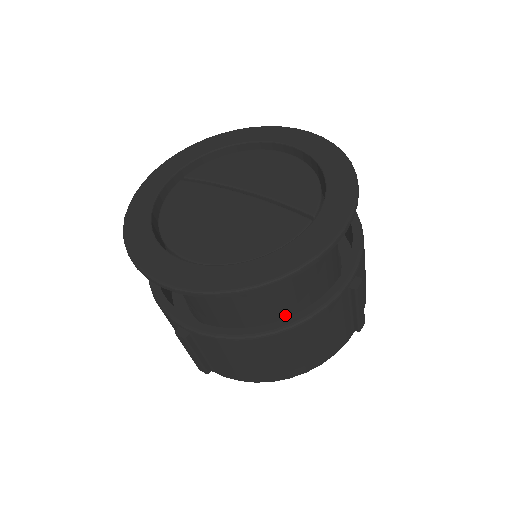
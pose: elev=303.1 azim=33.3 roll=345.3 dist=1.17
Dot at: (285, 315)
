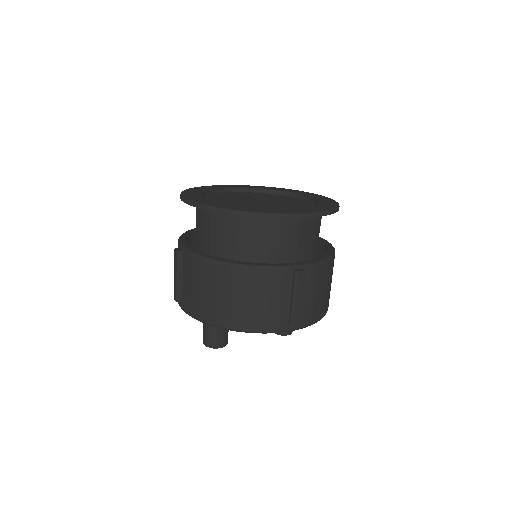
Dot at: occluded
